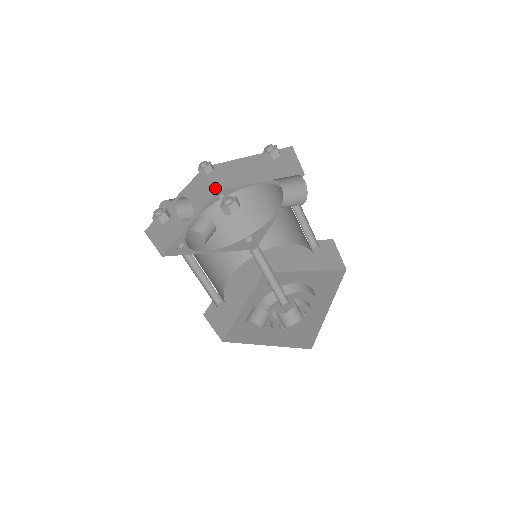
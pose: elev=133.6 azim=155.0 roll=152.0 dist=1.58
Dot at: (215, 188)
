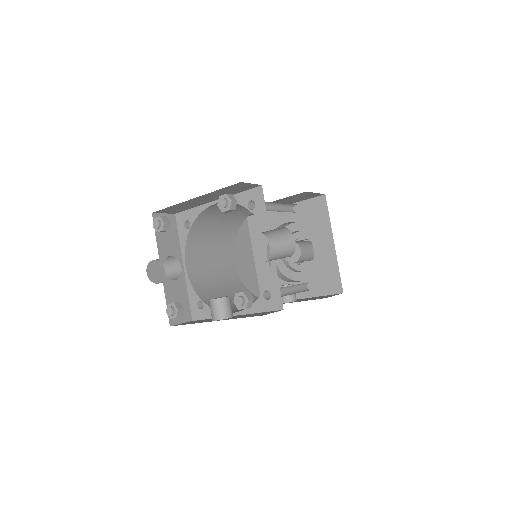
Dot at: (172, 215)
